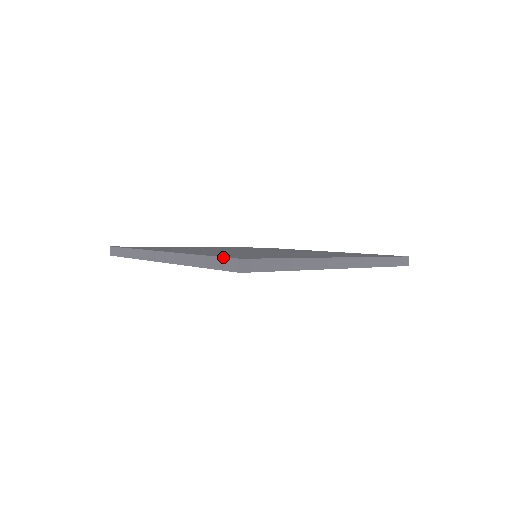
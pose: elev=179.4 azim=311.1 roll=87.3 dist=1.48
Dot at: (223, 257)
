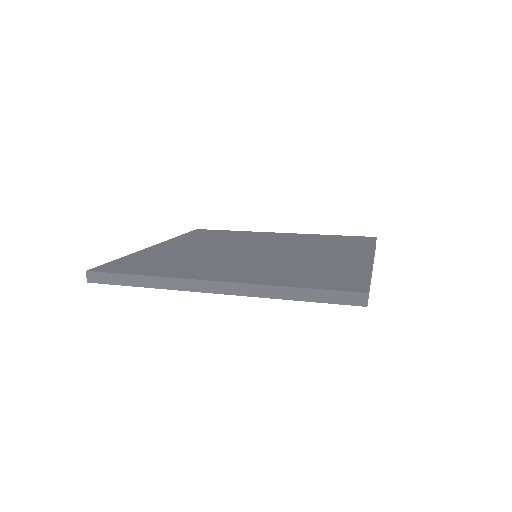
Dot at: (338, 291)
